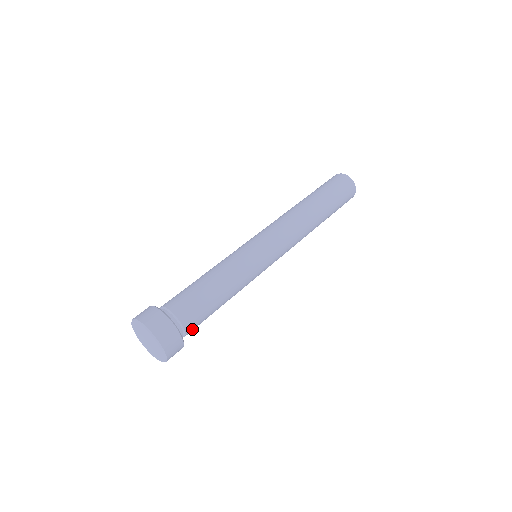
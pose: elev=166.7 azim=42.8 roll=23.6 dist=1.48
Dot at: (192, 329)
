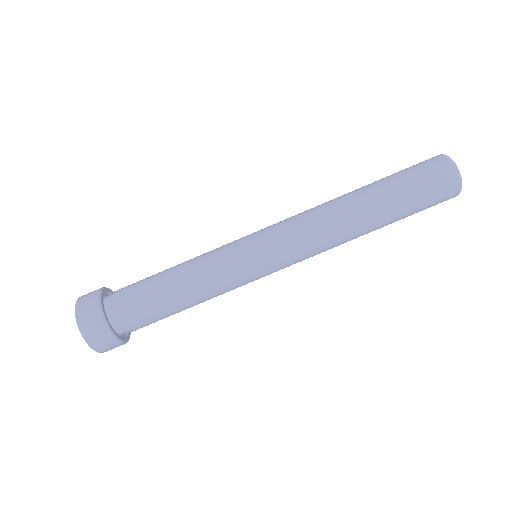
Dot at: (142, 327)
